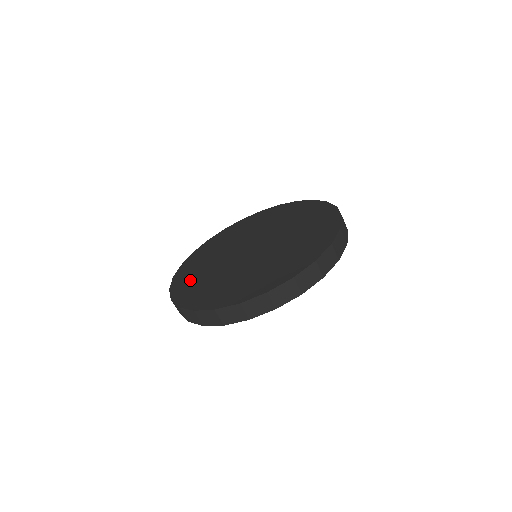
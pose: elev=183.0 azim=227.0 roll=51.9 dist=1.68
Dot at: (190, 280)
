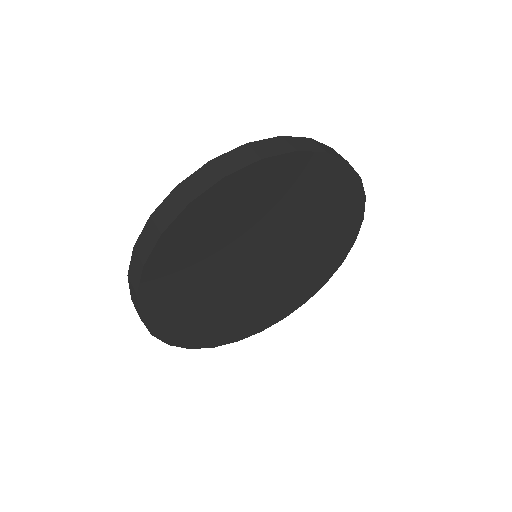
Dot at: occluded
